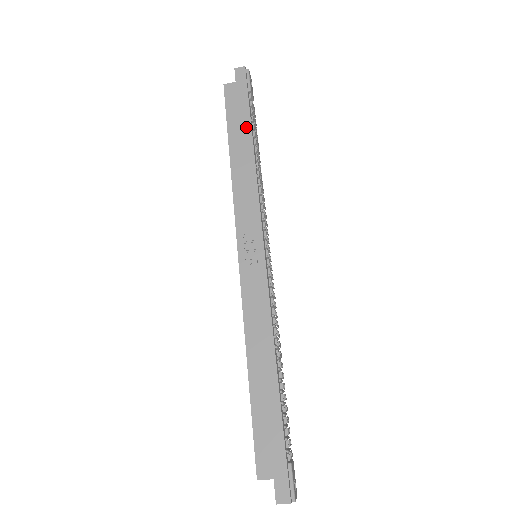
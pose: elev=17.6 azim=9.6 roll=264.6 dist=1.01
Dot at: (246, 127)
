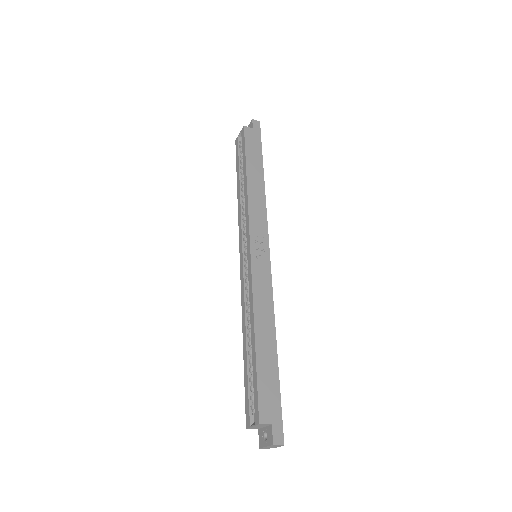
Dot at: (259, 162)
